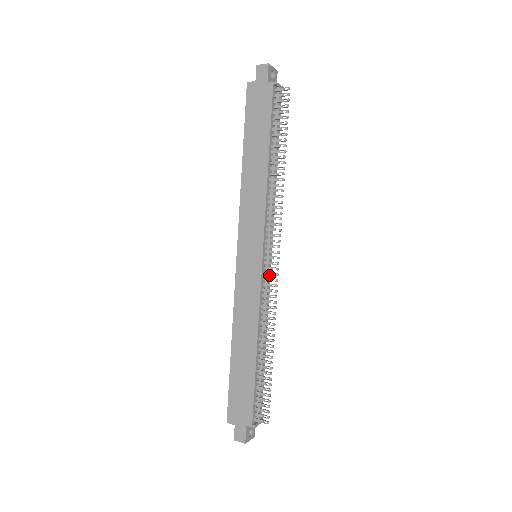
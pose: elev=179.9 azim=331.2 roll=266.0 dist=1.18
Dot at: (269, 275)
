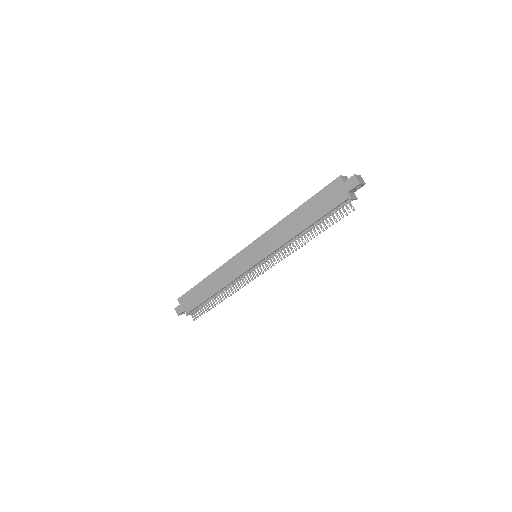
Dot at: occluded
